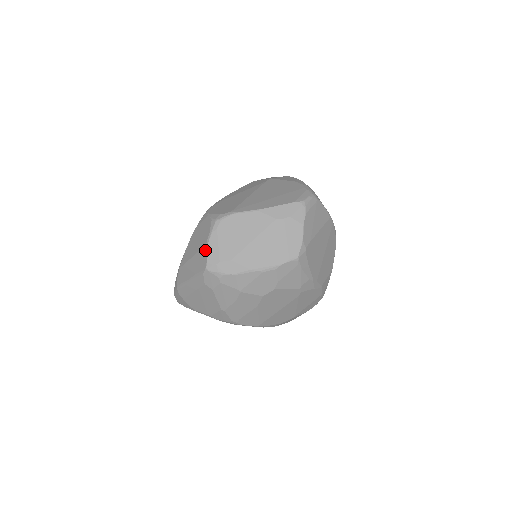
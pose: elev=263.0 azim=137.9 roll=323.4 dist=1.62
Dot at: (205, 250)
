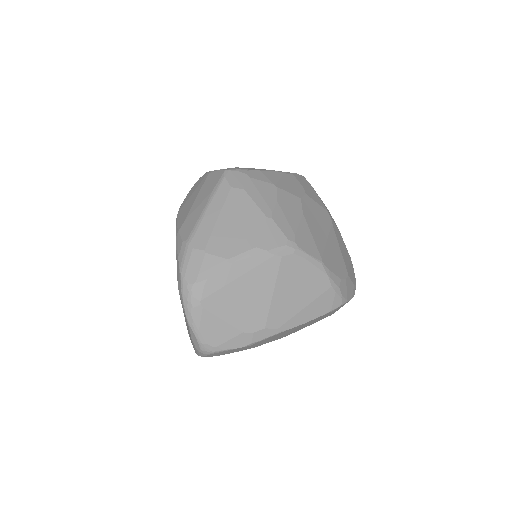
Dot at: (211, 173)
